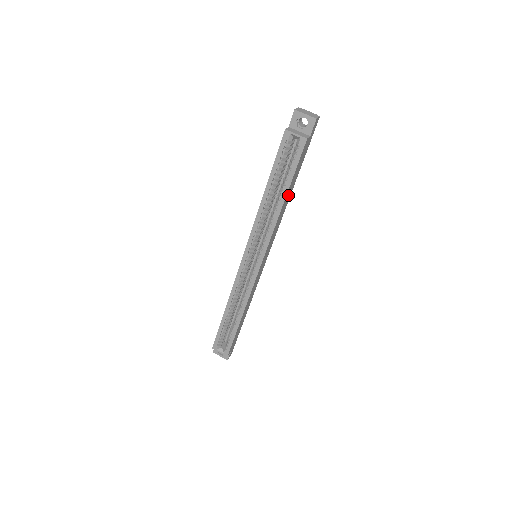
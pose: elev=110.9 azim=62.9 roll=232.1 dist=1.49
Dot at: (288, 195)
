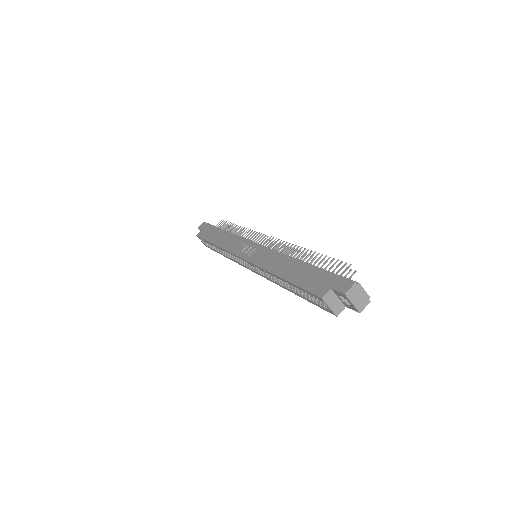
Dot at: occluded
